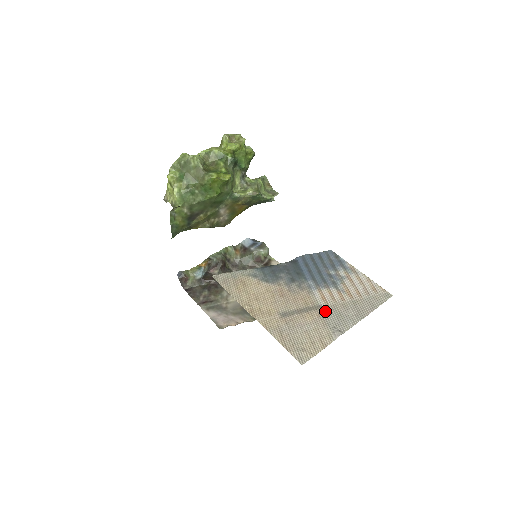
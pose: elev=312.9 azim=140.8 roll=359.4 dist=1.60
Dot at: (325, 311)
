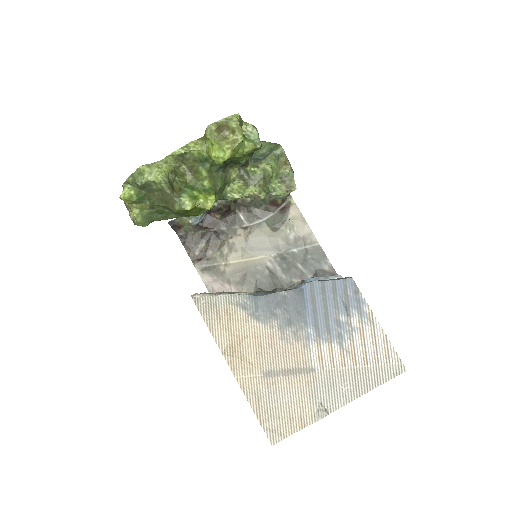
Dot at: (317, 378)
